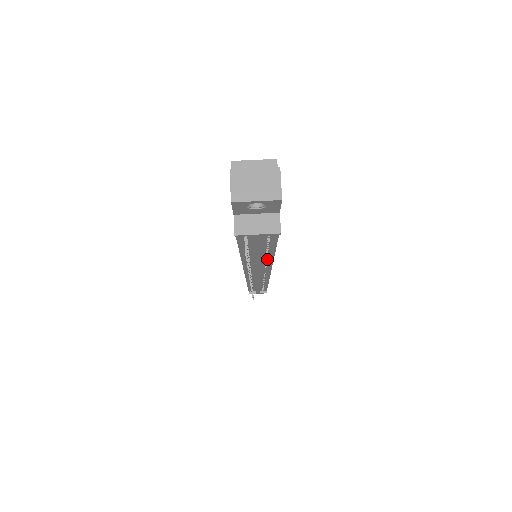
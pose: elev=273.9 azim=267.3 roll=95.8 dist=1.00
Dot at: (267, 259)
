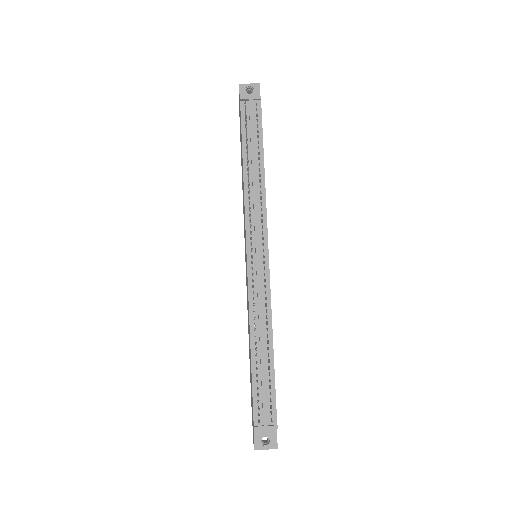
Dot at: (261, 184)
